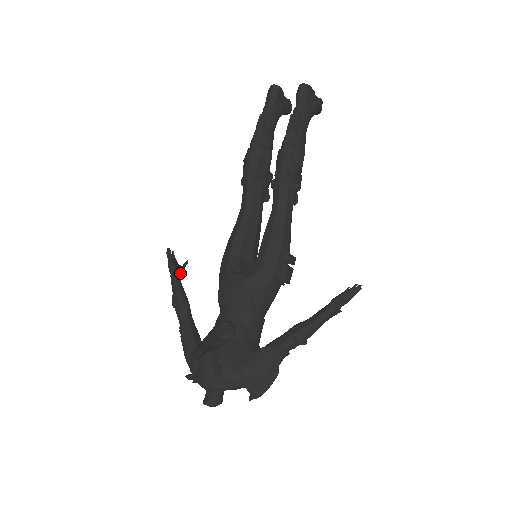
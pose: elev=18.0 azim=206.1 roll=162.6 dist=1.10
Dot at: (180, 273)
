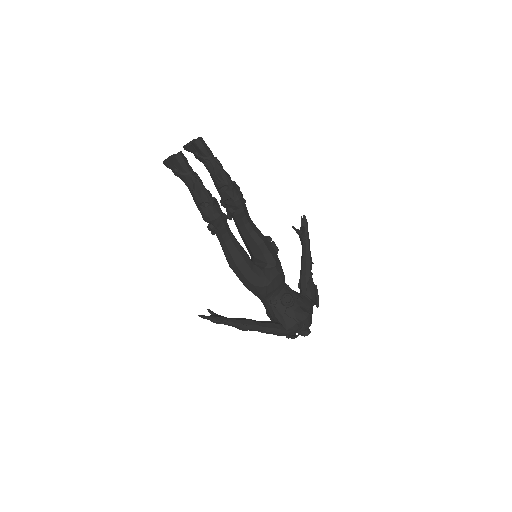
Dot at: (222, 316)
